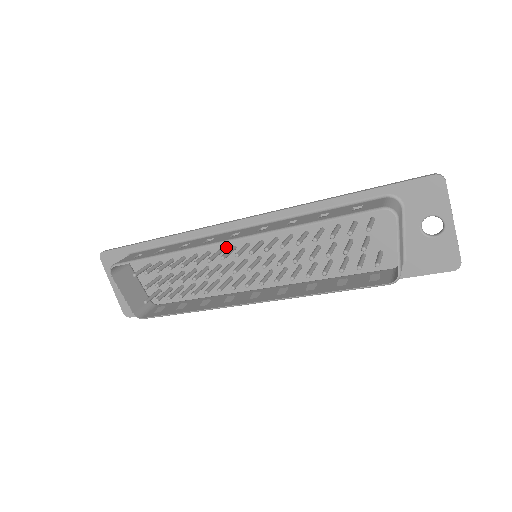
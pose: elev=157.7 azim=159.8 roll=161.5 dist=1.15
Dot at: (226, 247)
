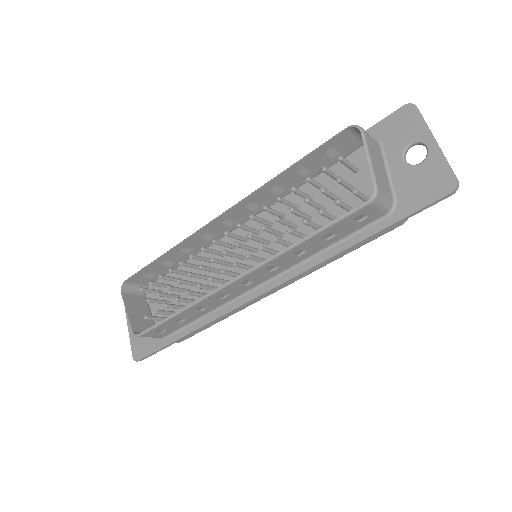
Dot at: (227, 250)
